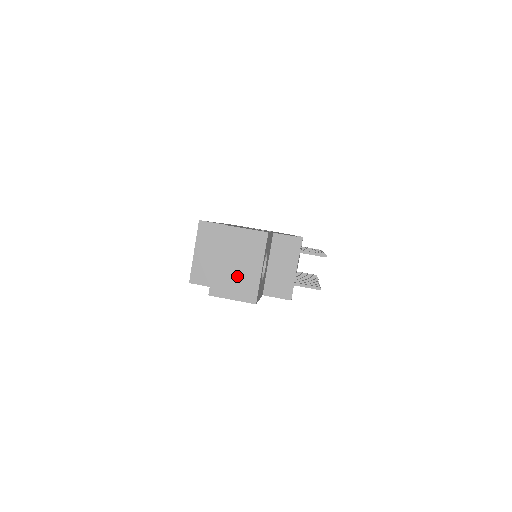
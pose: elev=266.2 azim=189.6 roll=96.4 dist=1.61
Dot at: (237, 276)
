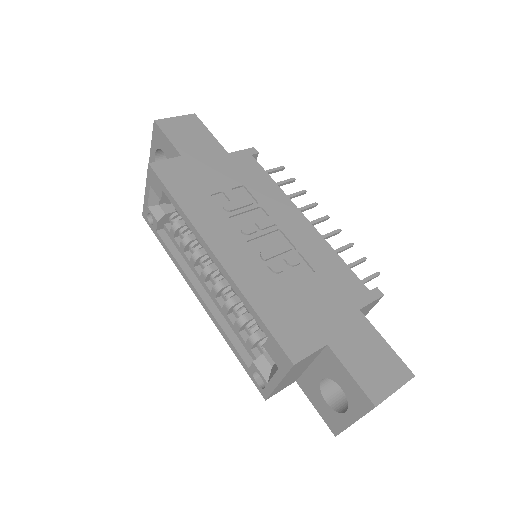
Dot at: occluded
